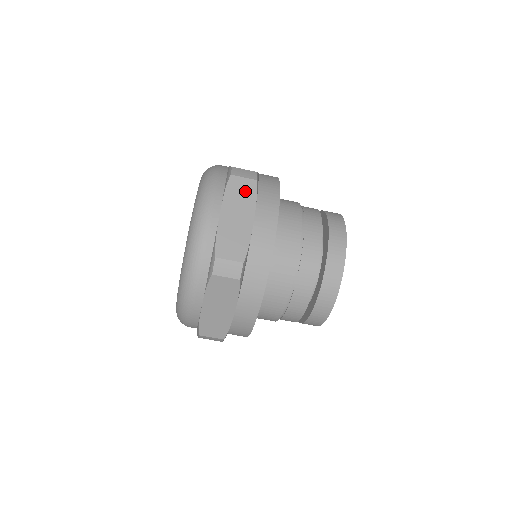
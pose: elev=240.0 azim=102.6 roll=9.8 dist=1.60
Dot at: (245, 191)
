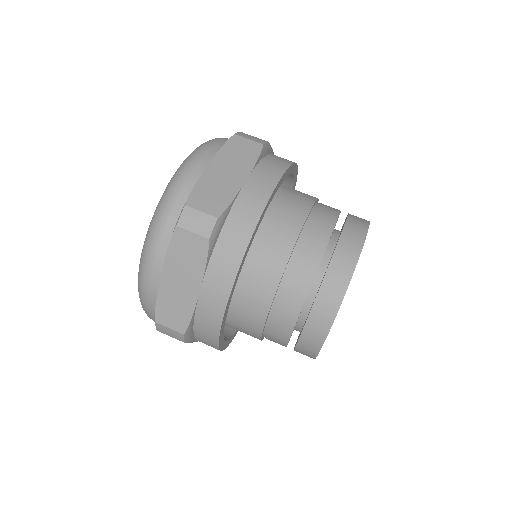
Dot at: occluded
